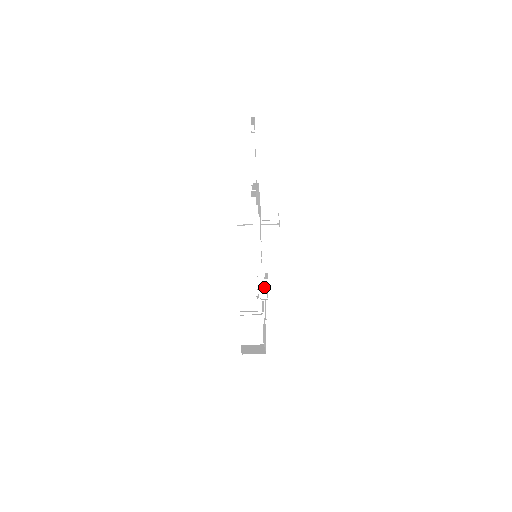
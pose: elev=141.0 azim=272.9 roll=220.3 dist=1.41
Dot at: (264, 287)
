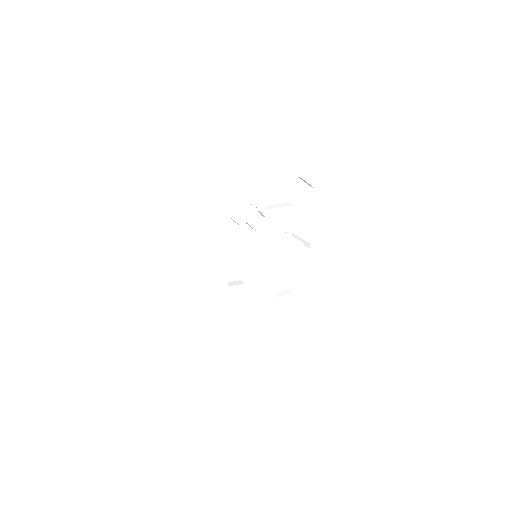
Dot at: occluded
